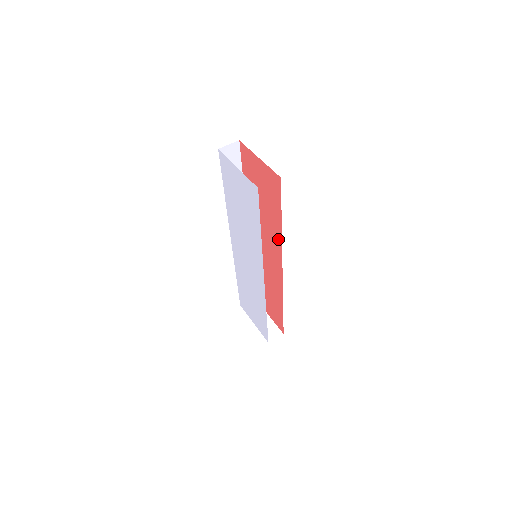
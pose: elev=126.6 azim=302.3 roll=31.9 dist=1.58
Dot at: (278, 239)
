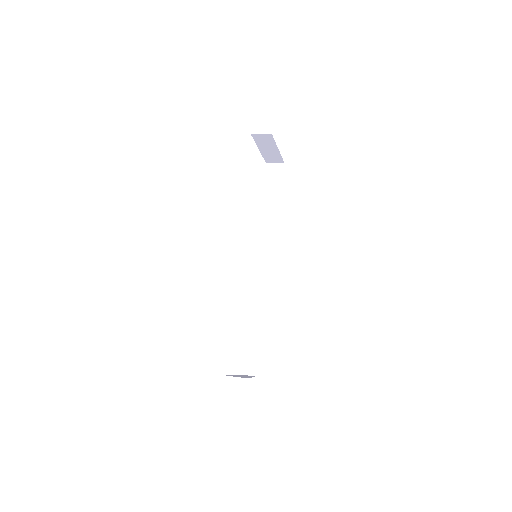
Dot at: occluded
